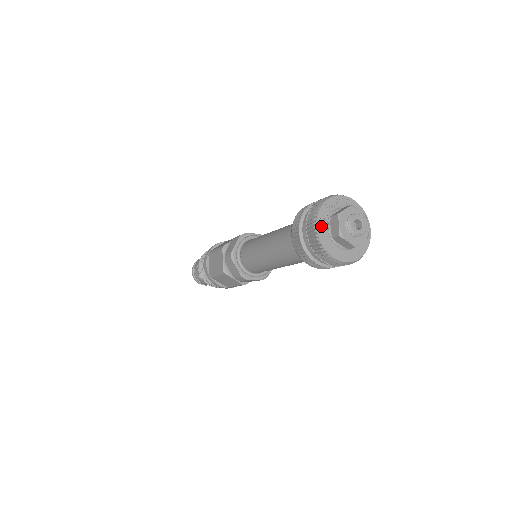
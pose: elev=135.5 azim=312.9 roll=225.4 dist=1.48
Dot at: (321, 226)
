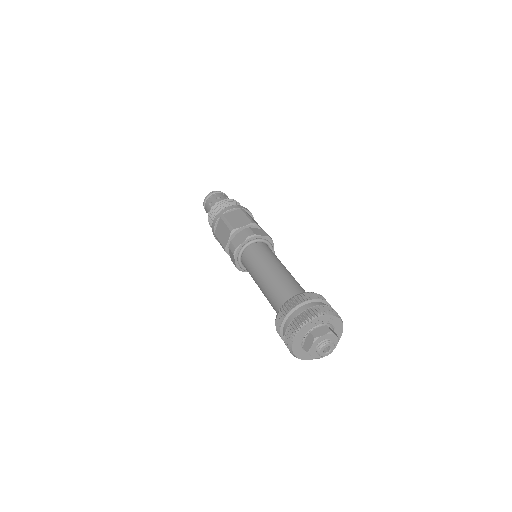
Dot at: (298, 337)
